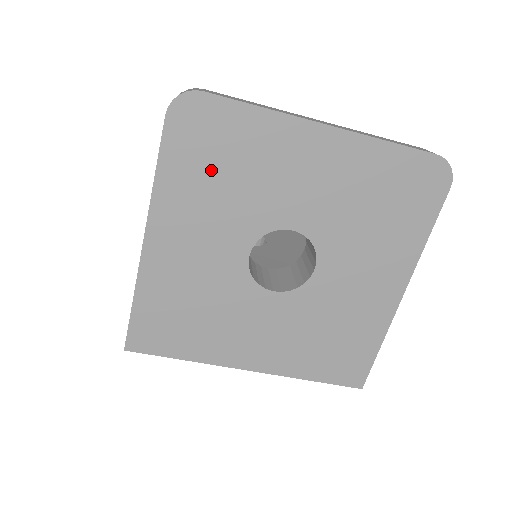
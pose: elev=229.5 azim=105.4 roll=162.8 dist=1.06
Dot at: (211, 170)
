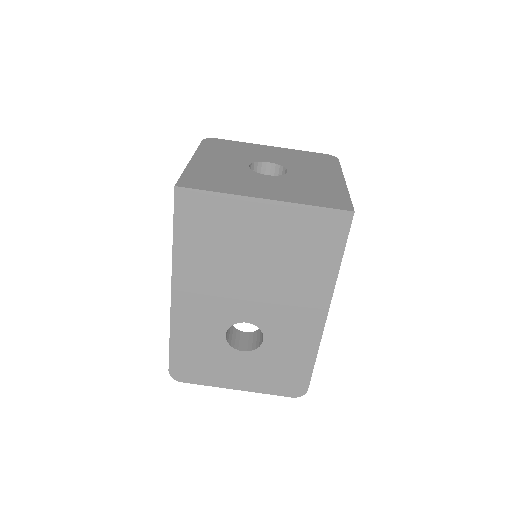
Dot at: (224, 149)
